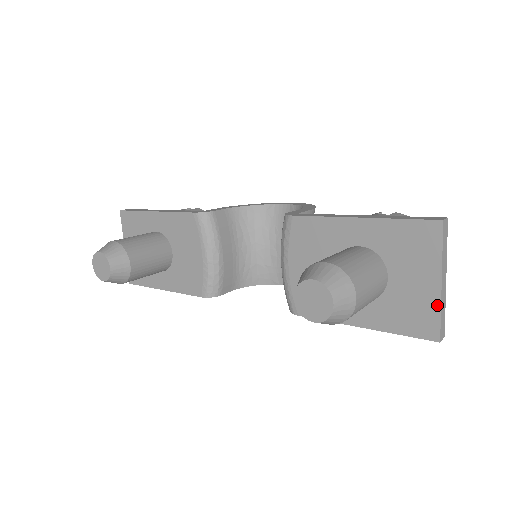
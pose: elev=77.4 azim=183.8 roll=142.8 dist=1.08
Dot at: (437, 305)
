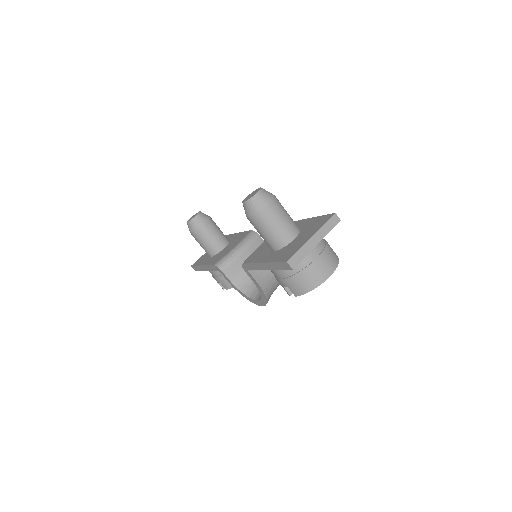
Dot at: (301, 246)
